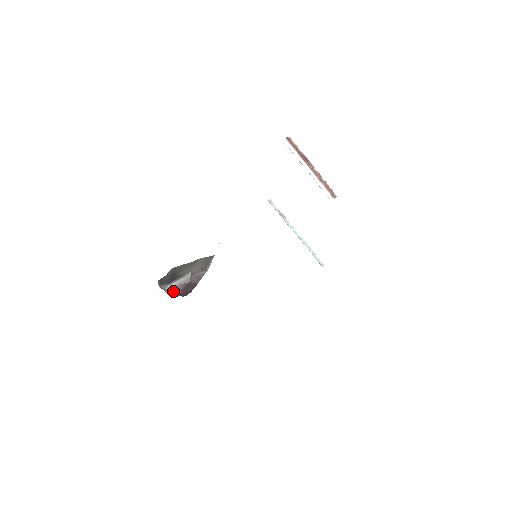
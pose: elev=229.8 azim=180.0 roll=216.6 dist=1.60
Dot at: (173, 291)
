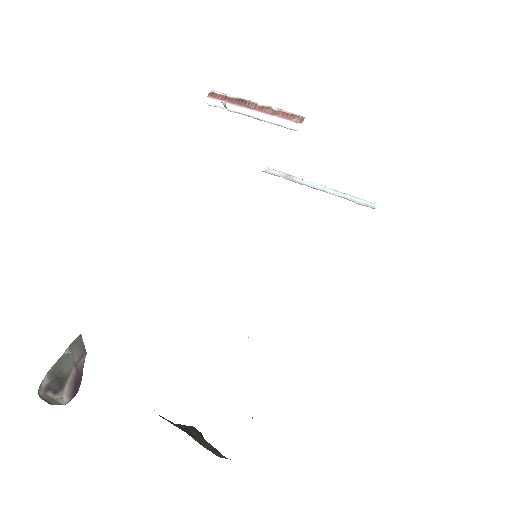
Dot at: (69, 396)
